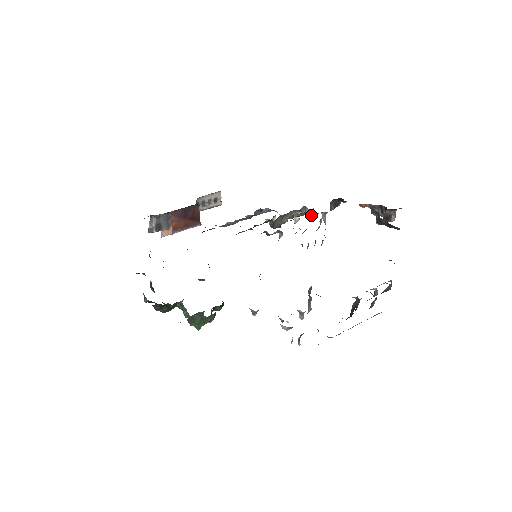
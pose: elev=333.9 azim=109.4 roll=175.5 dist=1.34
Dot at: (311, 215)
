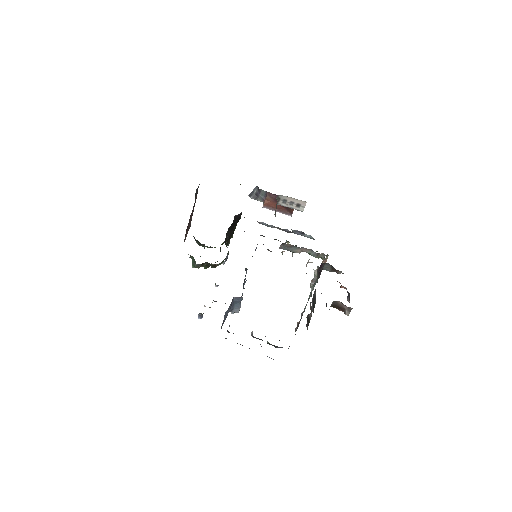
Dot at: occluded
